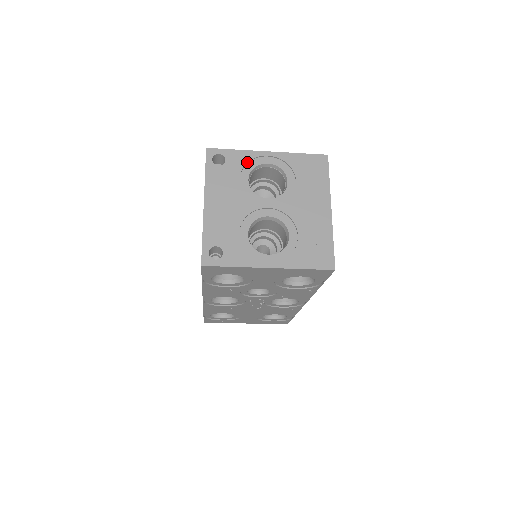
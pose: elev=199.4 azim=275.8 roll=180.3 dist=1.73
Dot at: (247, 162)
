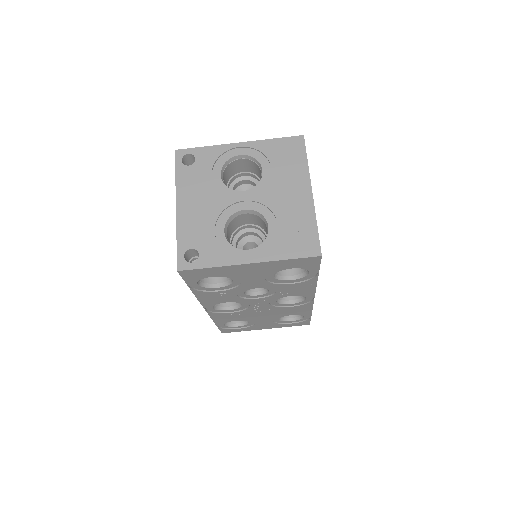
Dot at: (218, 157)
